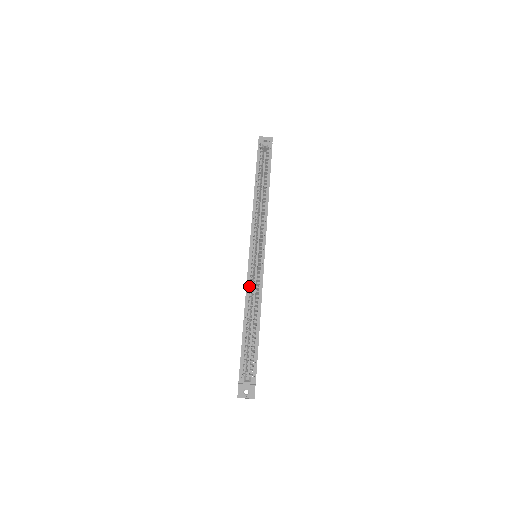
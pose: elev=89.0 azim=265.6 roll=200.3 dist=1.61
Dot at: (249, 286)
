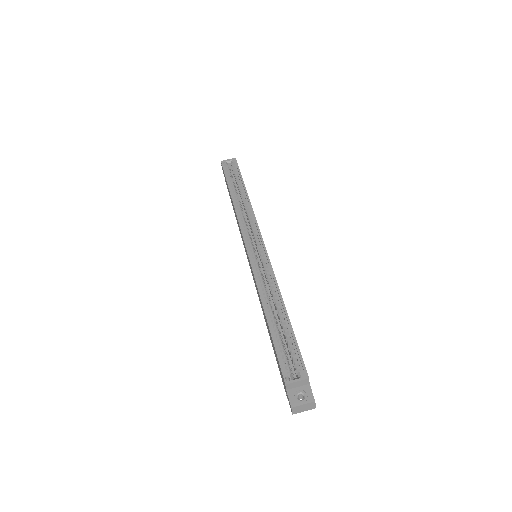
Dot at: (258, 279)
